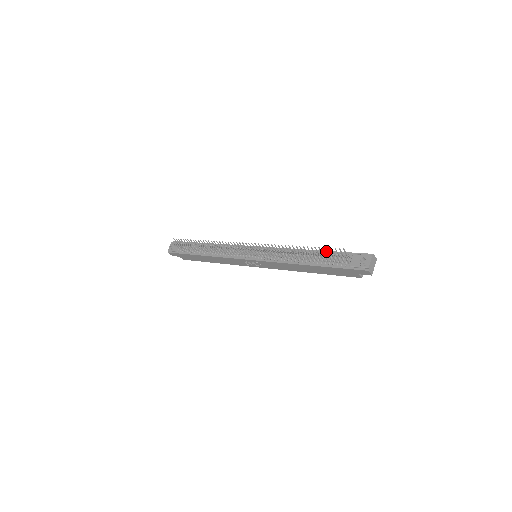
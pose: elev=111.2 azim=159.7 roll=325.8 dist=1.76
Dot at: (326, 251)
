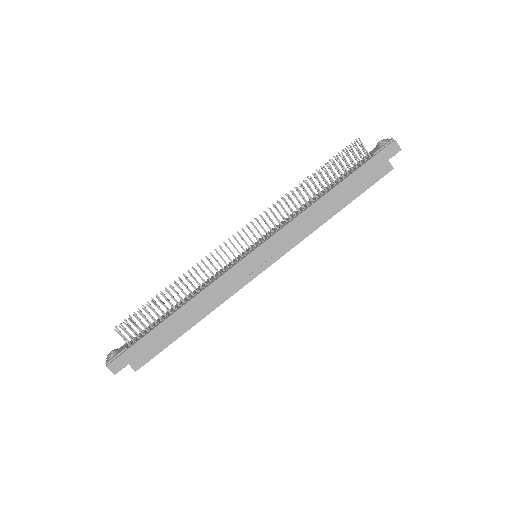
Dot at: occluded
